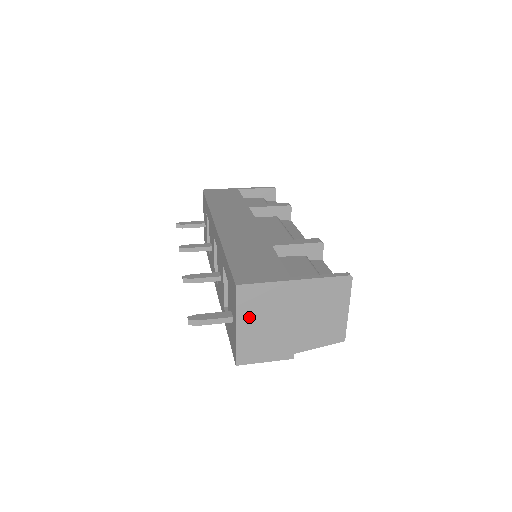
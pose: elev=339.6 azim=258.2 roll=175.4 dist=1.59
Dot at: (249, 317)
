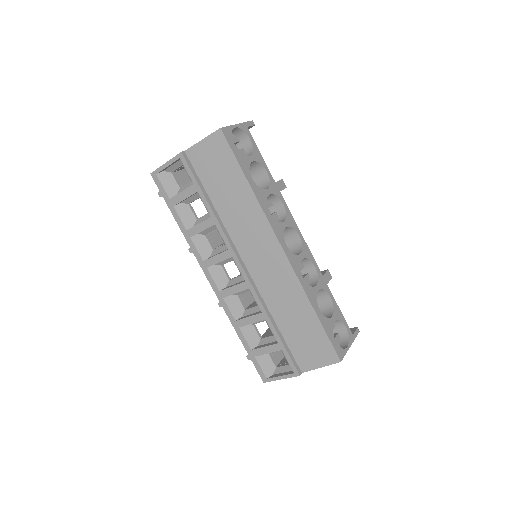
Dot at: occluded
